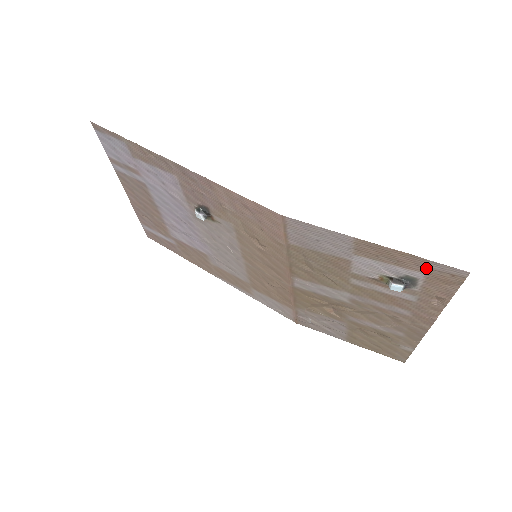
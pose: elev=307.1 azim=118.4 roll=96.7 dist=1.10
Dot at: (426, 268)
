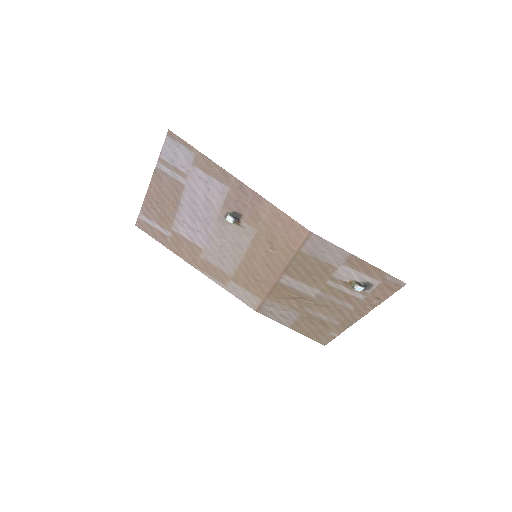
Dot at: (383, 278)
